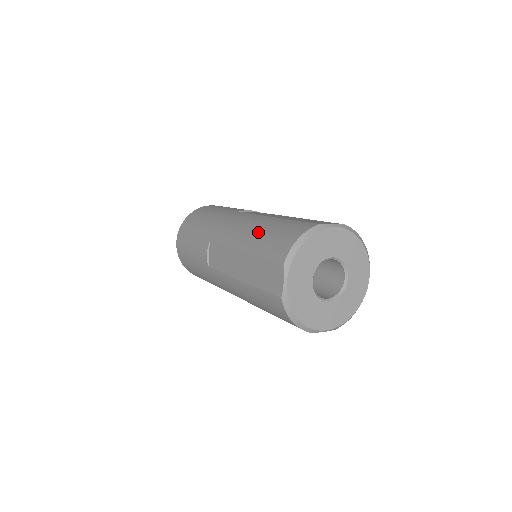
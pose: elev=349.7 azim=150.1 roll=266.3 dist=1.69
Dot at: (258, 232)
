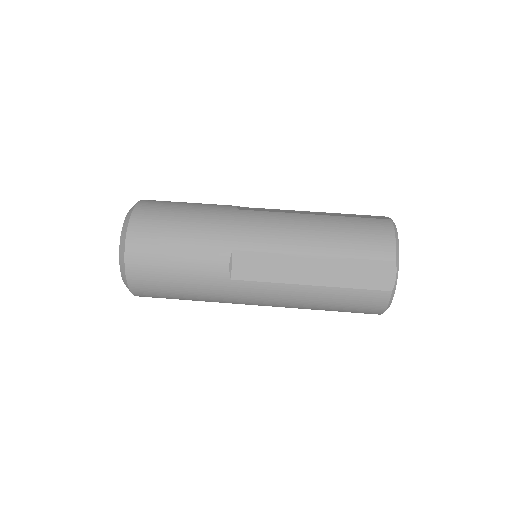
Dot at: (327, 233)
